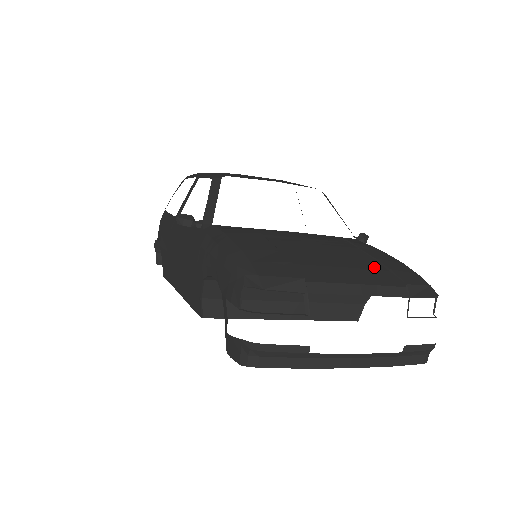
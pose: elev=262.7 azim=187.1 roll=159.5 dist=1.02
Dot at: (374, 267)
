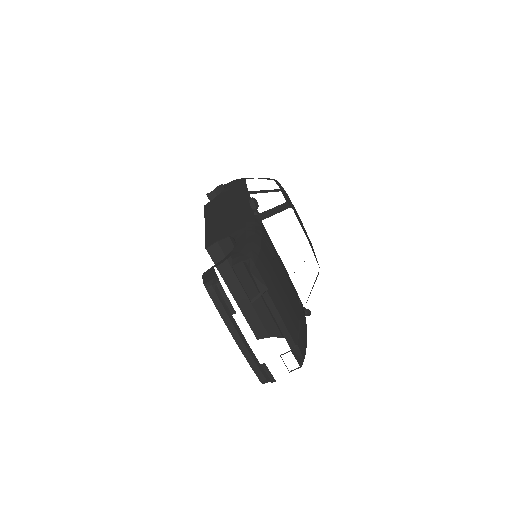
Dot at: (295, 323)
